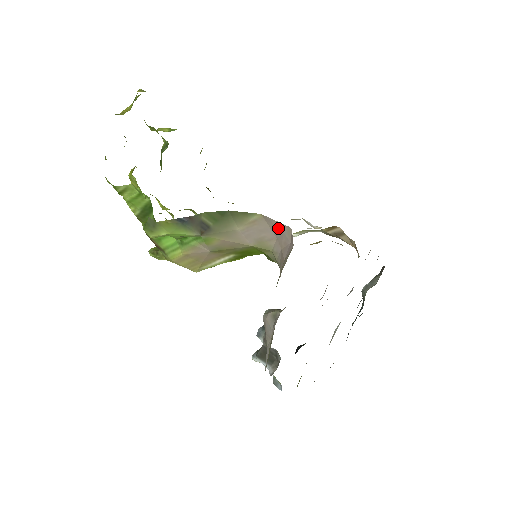
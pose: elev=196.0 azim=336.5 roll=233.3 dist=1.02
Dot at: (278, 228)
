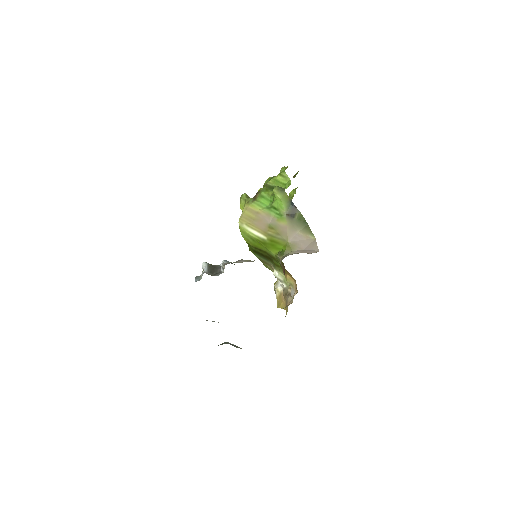
Dot at: (313, 248)
